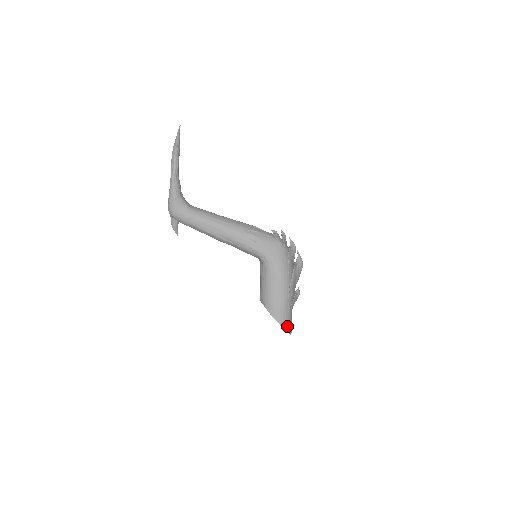
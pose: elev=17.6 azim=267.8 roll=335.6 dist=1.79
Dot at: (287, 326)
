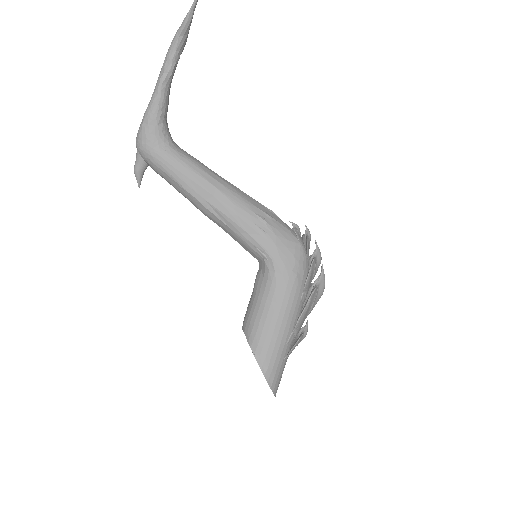
Dot at: (275, 382)
